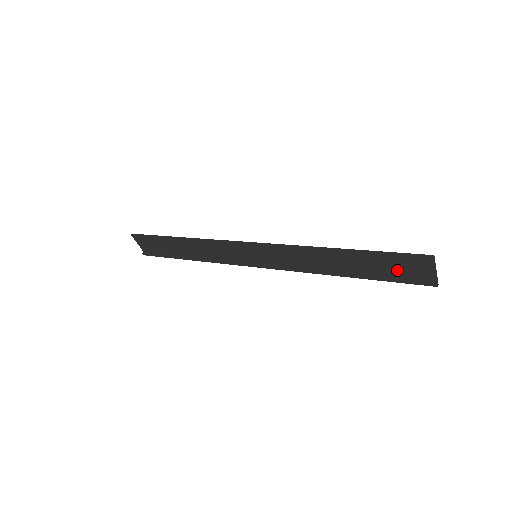
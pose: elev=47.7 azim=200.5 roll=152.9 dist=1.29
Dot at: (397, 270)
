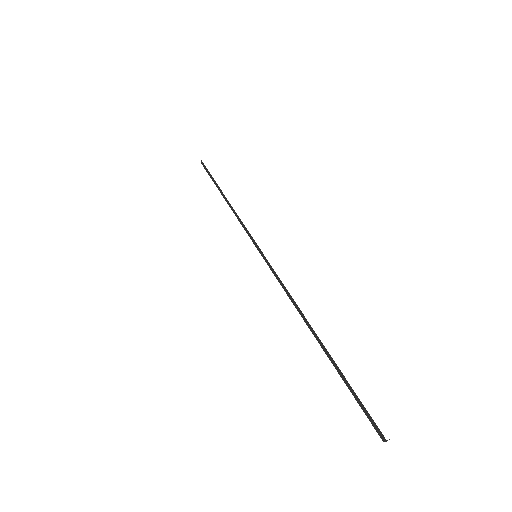
Dot at: occluded
